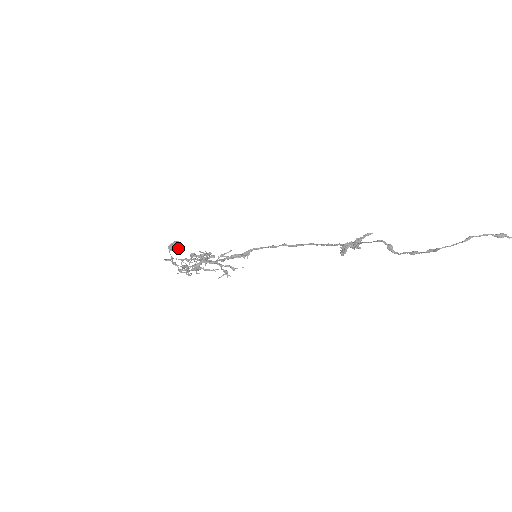
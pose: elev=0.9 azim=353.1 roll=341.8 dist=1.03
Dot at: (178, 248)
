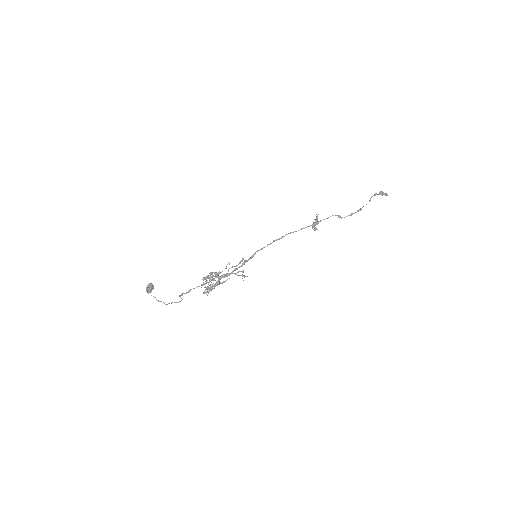
Dot at: occluded
